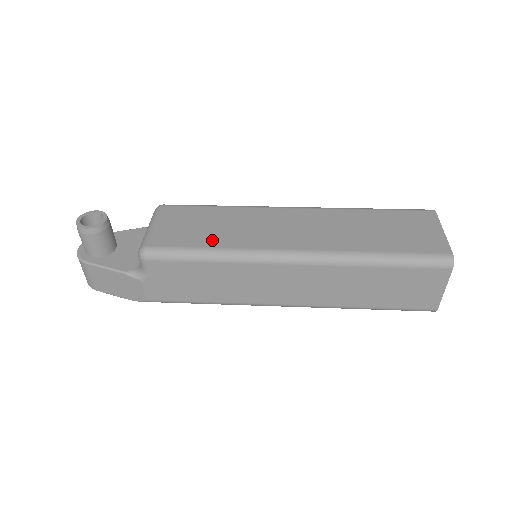
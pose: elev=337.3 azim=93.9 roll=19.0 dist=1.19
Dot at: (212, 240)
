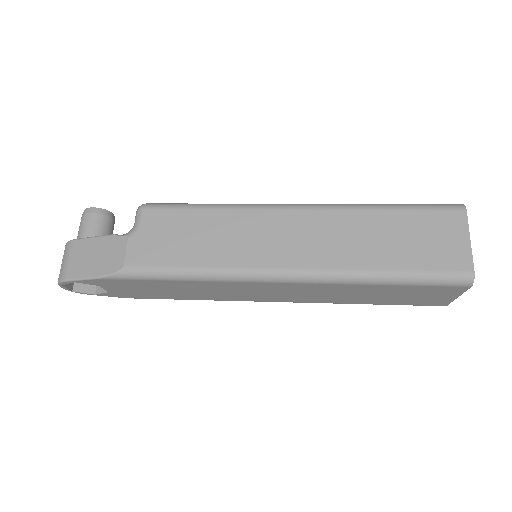
Dot at: occluded
